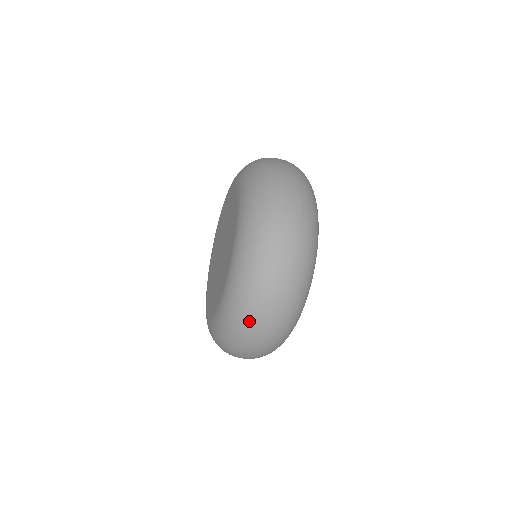
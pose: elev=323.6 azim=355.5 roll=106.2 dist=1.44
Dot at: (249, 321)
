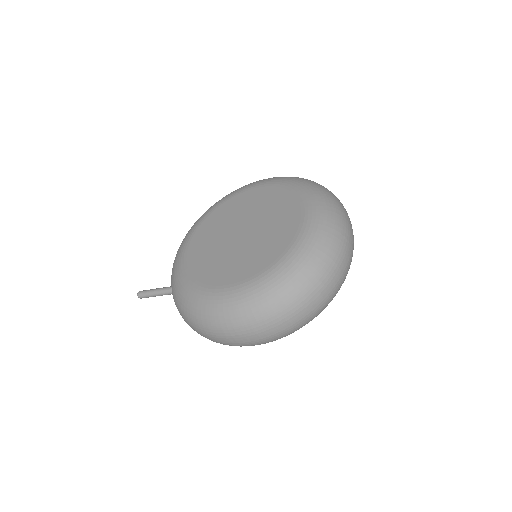
Dot at: (343, 227)
